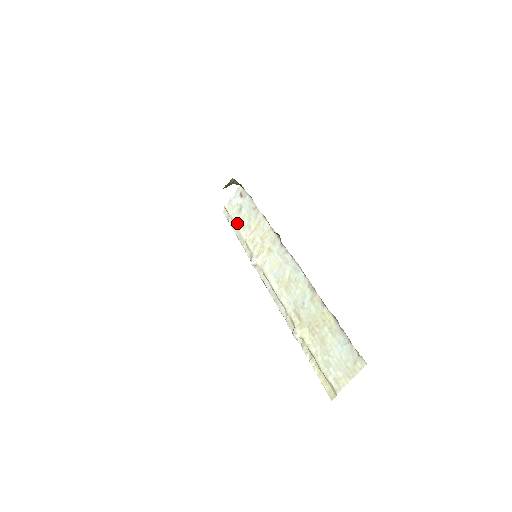
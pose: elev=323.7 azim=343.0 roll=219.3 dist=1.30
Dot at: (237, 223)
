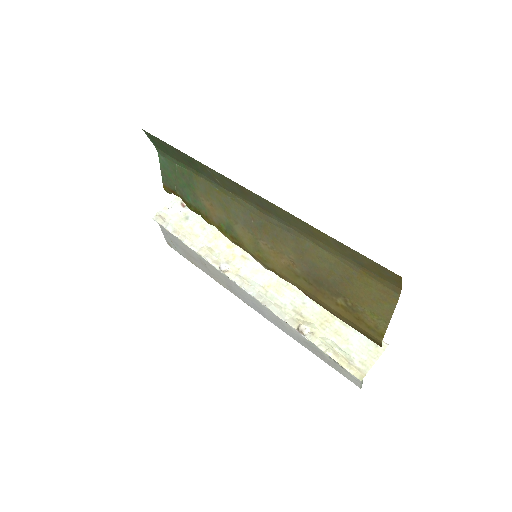
Dot at: (184, 231)
